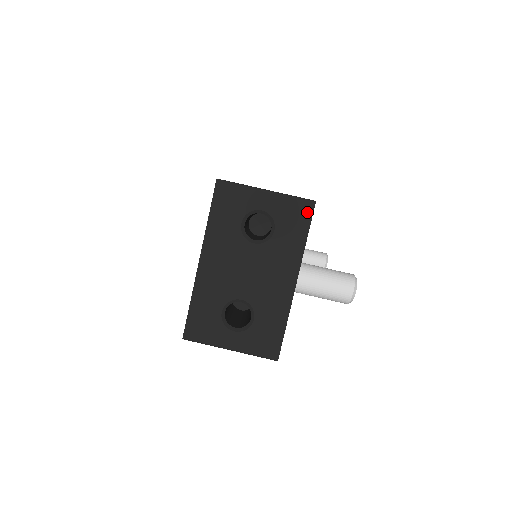
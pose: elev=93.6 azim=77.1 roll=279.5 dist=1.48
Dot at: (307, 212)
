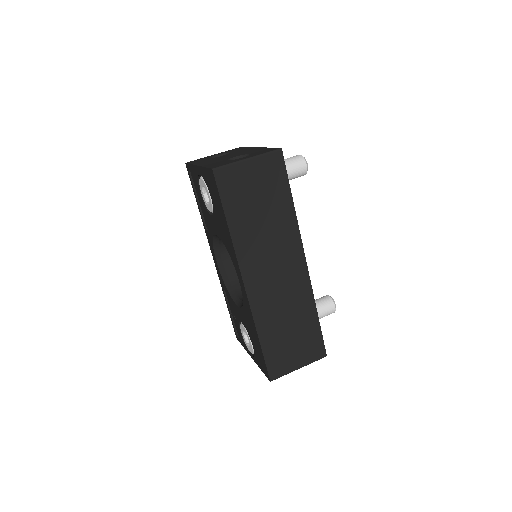
Dot at: occluded
